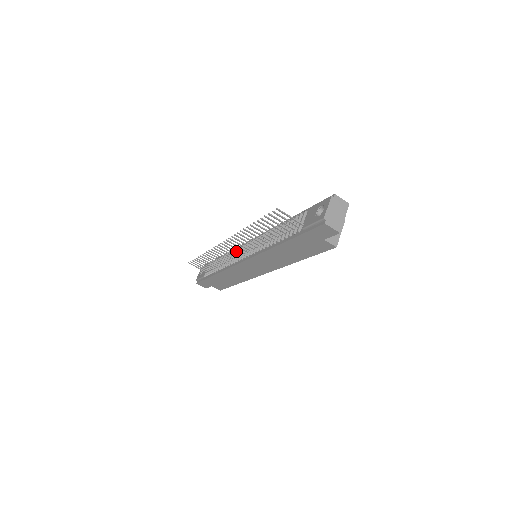
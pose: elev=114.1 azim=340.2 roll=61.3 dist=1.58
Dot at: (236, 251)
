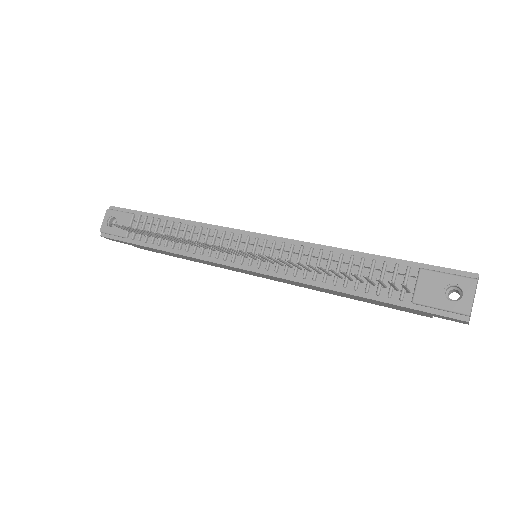
Dot at: (234, 252)
